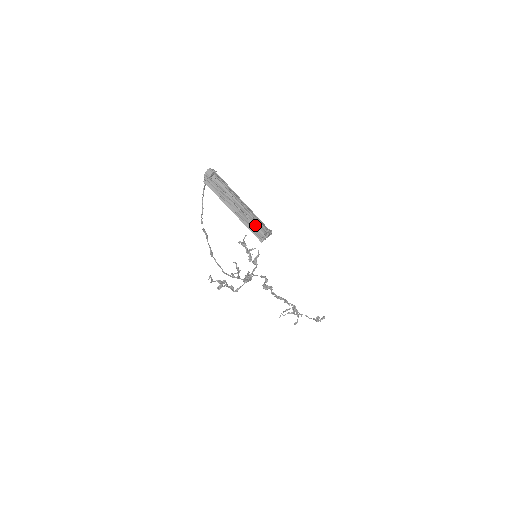
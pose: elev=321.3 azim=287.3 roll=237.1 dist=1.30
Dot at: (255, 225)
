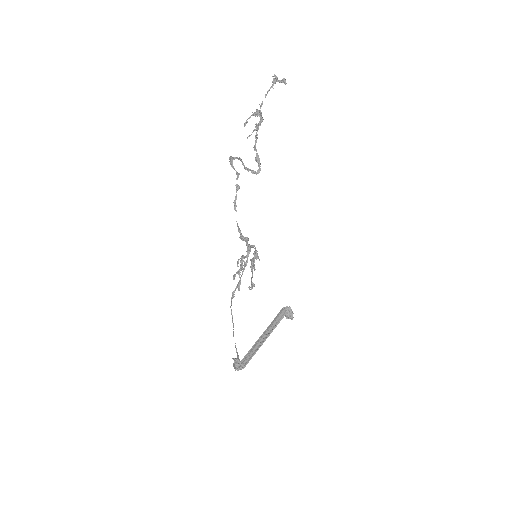
Dot at: (277, 319)
